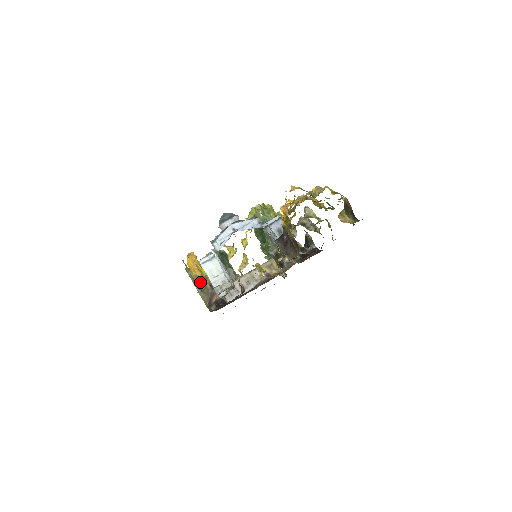
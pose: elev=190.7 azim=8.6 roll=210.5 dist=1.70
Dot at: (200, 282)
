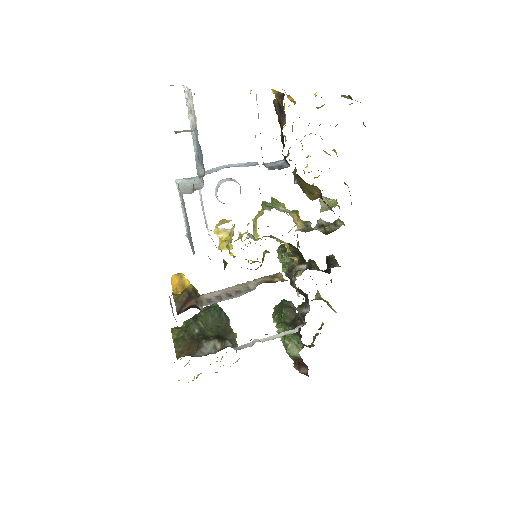
Dot at: occluded
